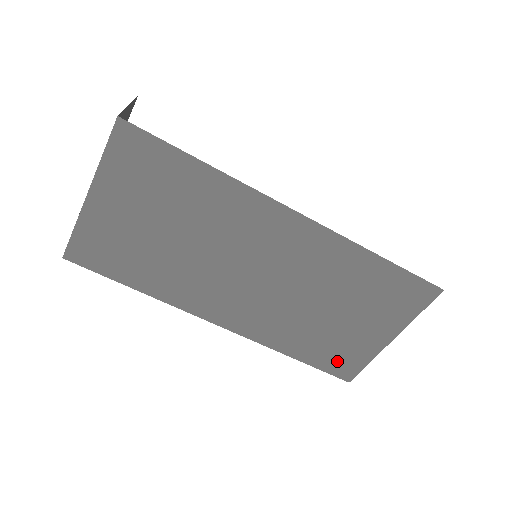
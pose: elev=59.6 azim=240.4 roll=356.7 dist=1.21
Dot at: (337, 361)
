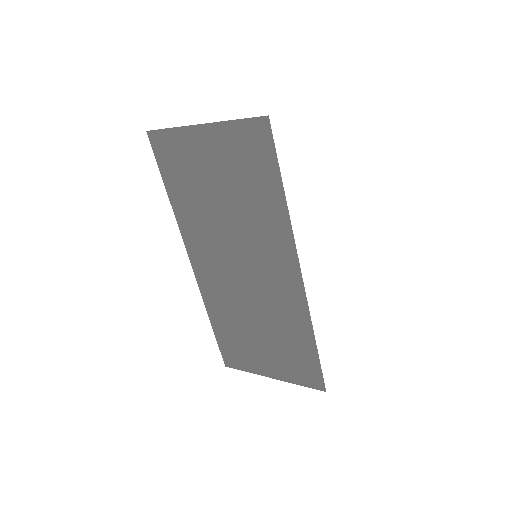
Dot at: (232, 352)
